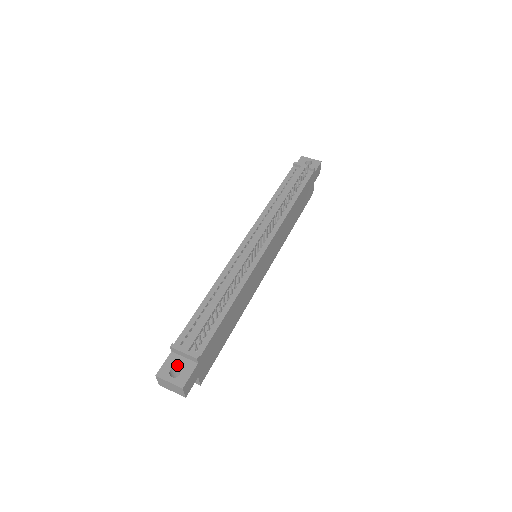
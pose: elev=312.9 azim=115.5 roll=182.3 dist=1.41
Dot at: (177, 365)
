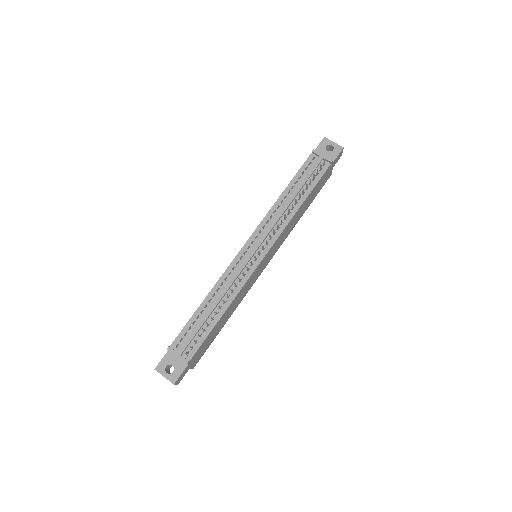
Dot at: (172, 363)
